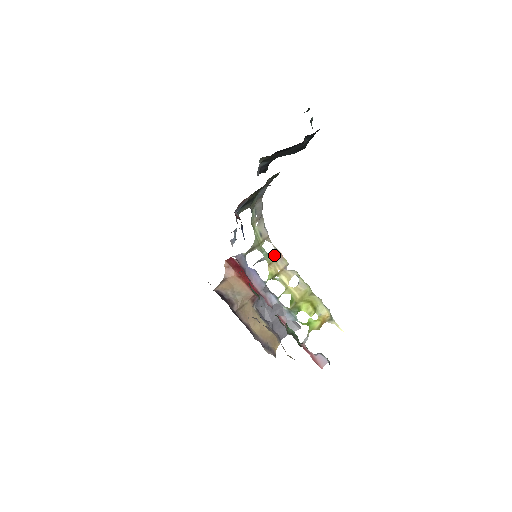
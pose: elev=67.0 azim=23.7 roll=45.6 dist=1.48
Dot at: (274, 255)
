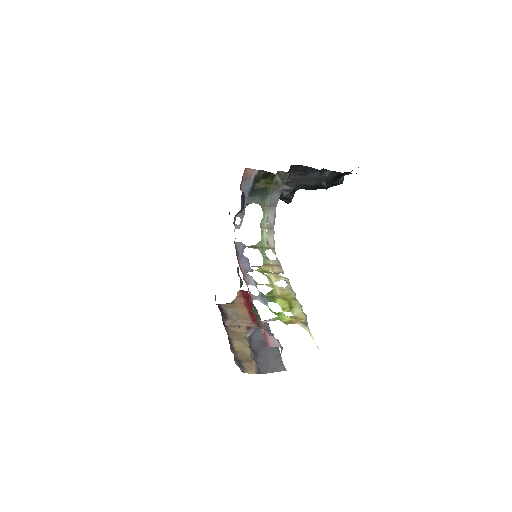
Dot at: (273, 262)
